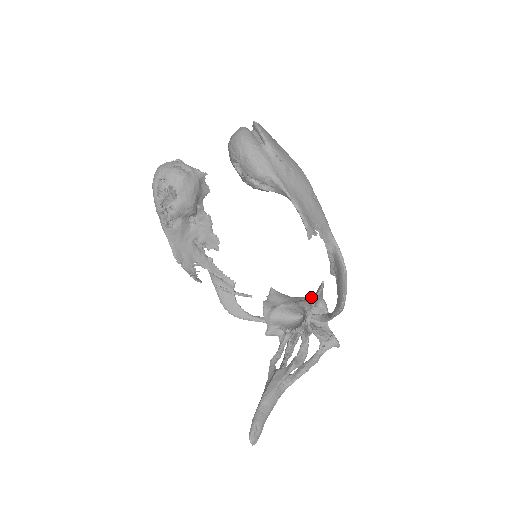
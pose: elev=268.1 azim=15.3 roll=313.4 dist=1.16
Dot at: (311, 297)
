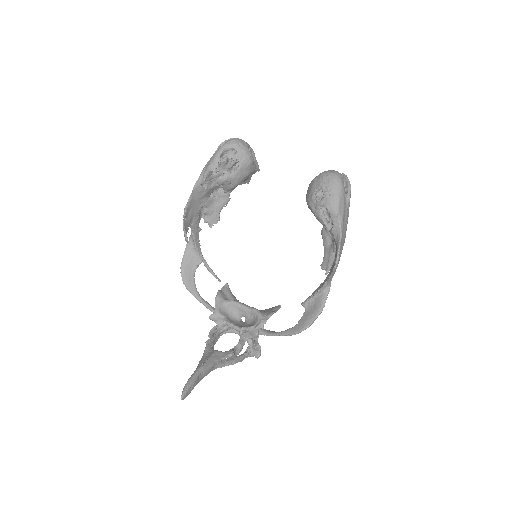
Dot at: (260, 310)
